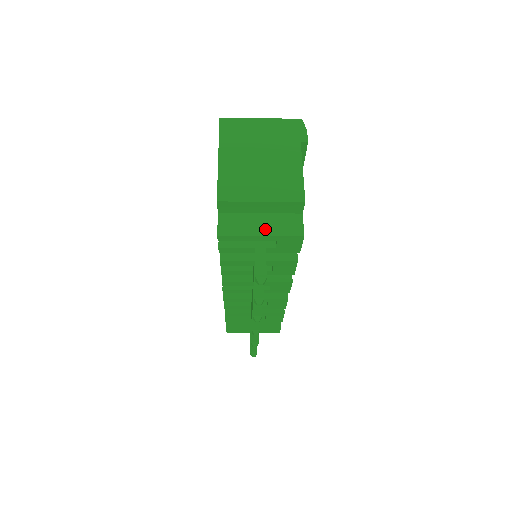
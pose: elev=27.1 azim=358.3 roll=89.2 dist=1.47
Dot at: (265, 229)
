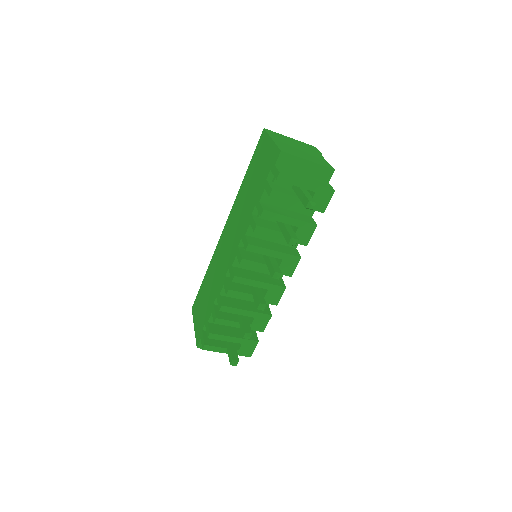
Dot at: (309, 180)
